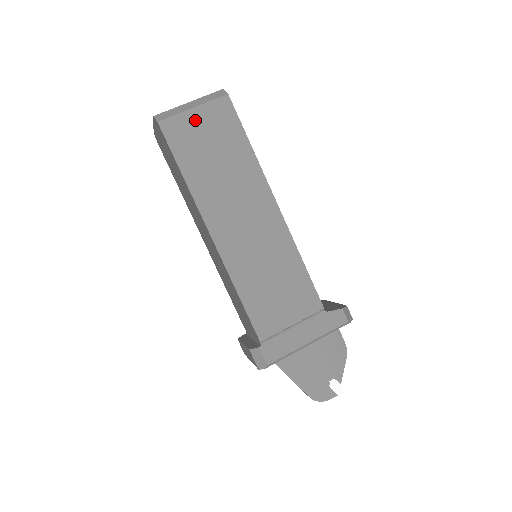
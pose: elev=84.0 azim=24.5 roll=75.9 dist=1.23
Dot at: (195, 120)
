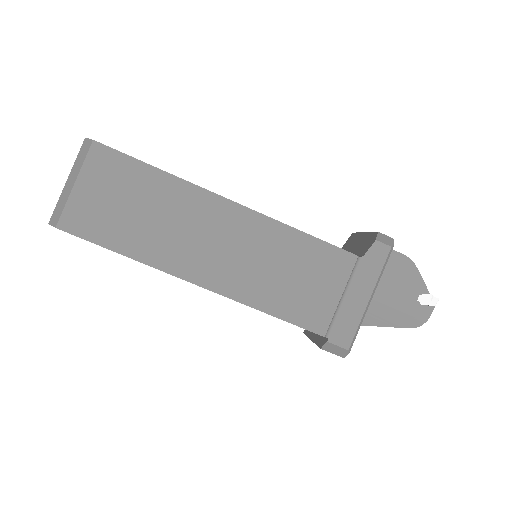
Dot at: (86, 194)
